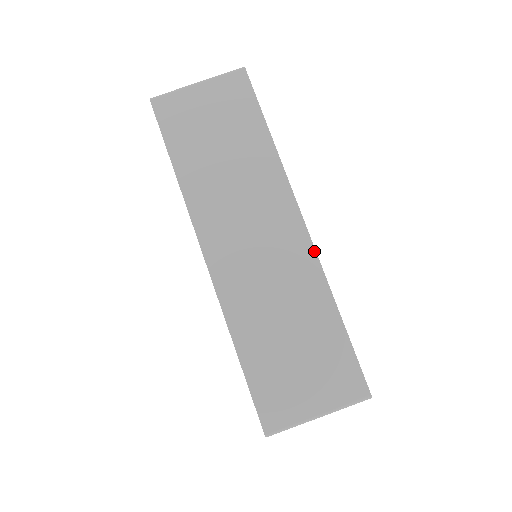
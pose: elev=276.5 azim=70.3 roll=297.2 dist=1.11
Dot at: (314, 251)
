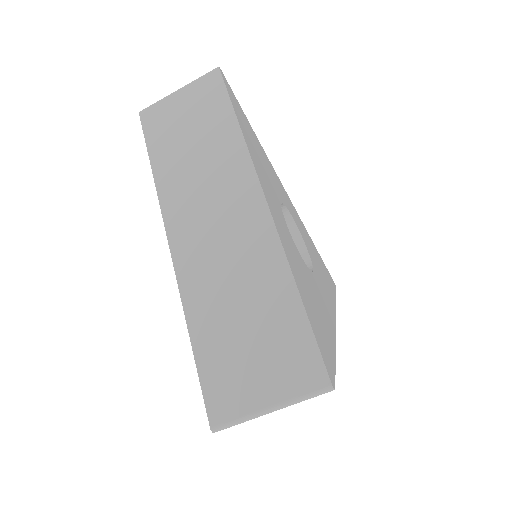
Dot at: (273, 225)
